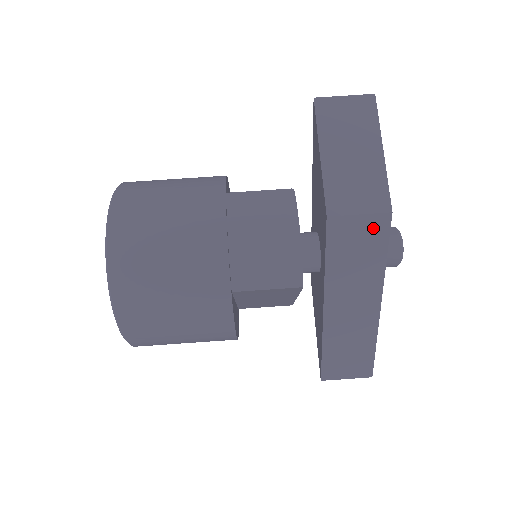
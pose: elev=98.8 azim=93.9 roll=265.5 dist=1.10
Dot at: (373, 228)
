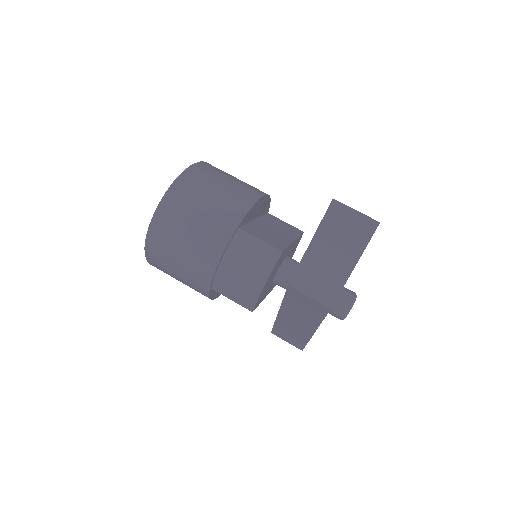
Dot at: (317, 306)
